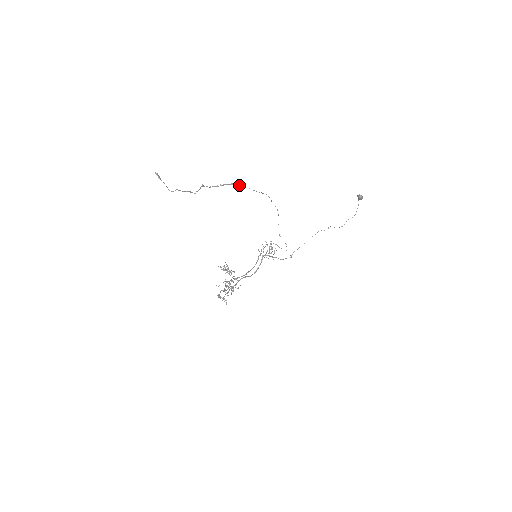
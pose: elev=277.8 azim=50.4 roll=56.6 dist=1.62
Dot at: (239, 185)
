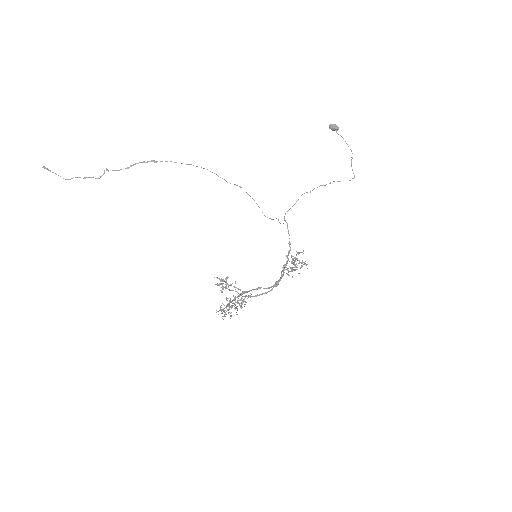
Dot at: (154, 161)
